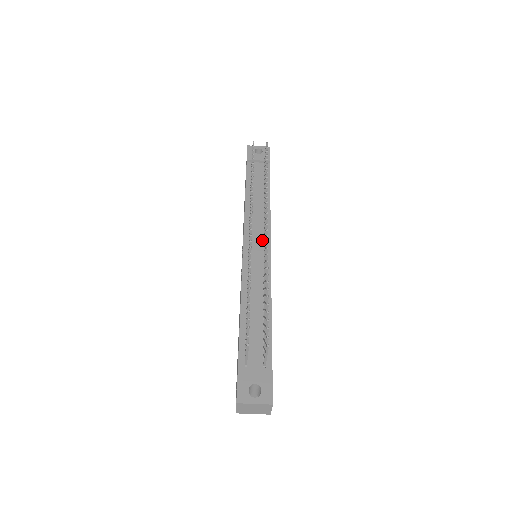
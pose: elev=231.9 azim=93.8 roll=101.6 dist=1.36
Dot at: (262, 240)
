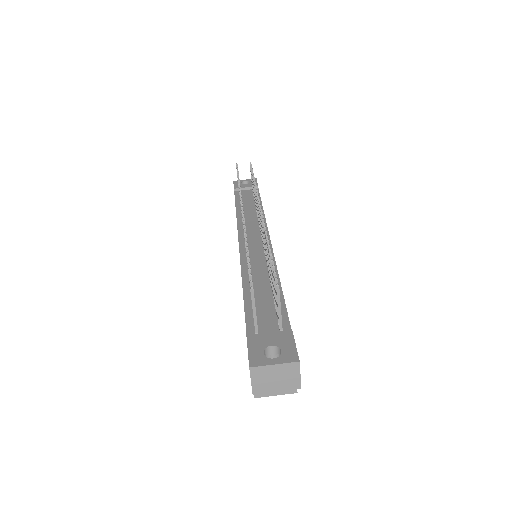
Dot at: (259, 236)
